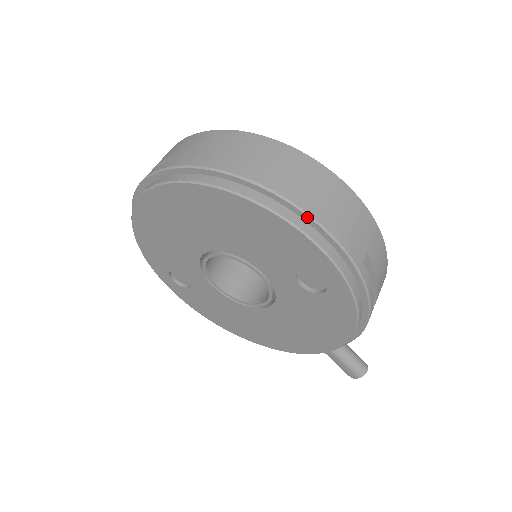
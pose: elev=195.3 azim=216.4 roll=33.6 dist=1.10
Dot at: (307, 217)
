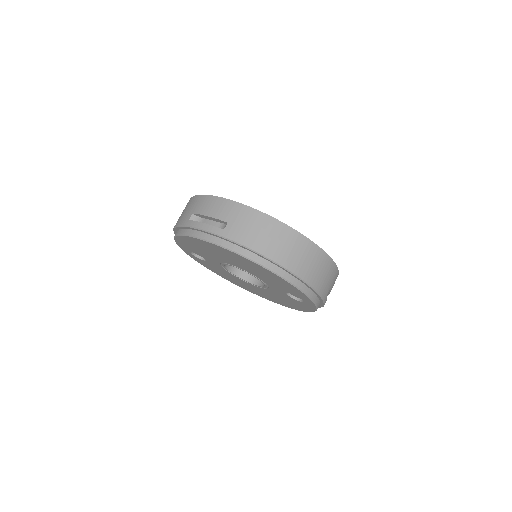
Dot at: (306, 284)
